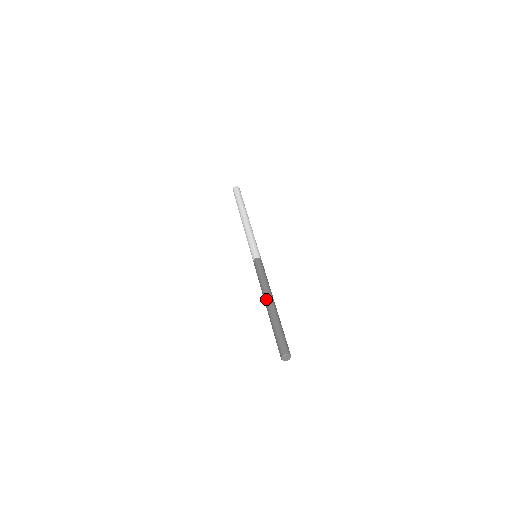
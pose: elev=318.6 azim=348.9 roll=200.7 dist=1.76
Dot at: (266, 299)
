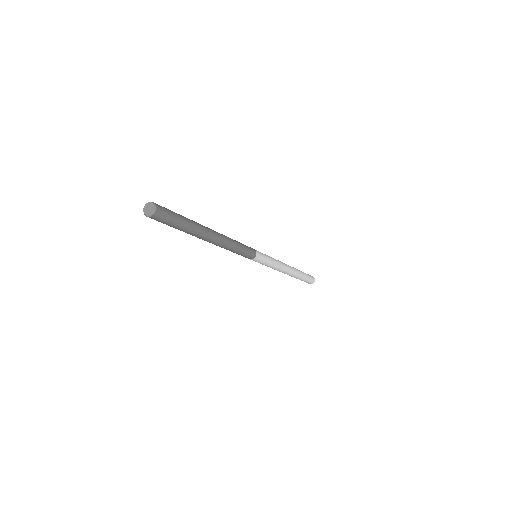
Dot at: occluded
